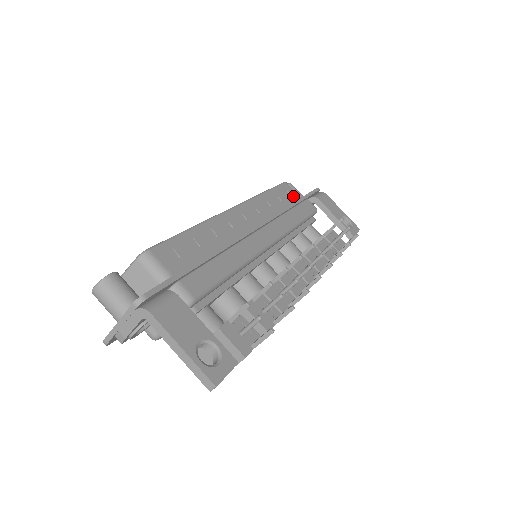
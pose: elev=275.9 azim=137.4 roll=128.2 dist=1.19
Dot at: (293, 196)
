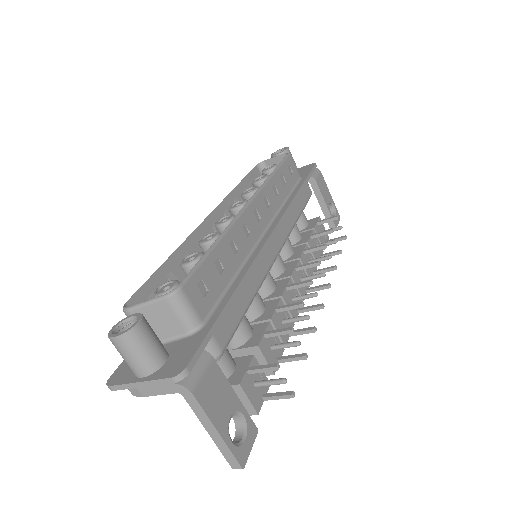
Dot at: (295, 175)
